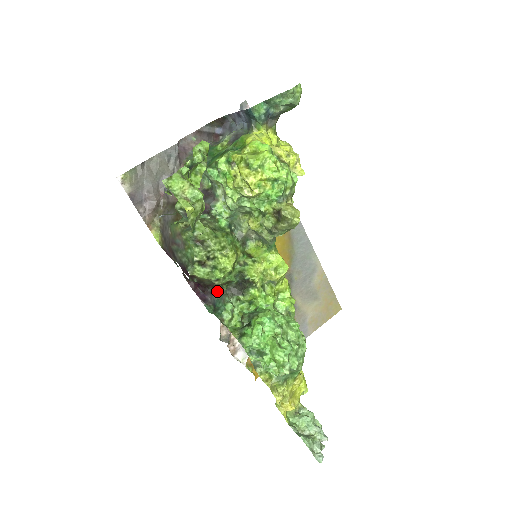
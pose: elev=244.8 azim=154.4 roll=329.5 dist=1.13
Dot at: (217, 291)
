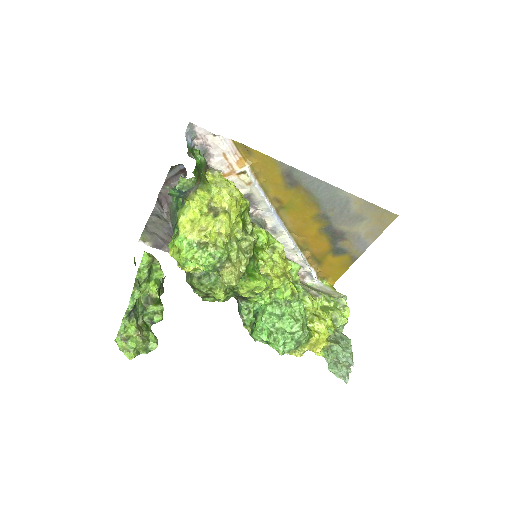
Dot at: occluded
